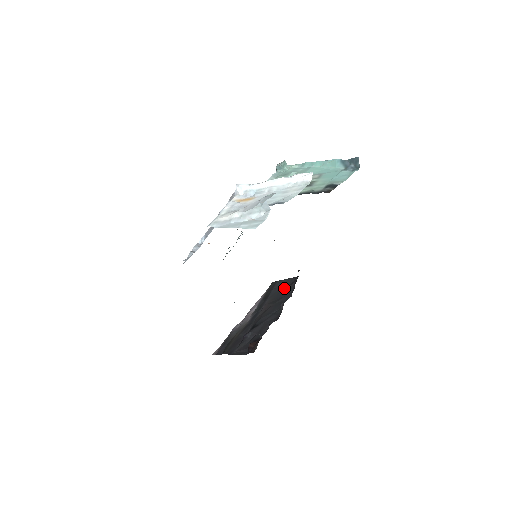
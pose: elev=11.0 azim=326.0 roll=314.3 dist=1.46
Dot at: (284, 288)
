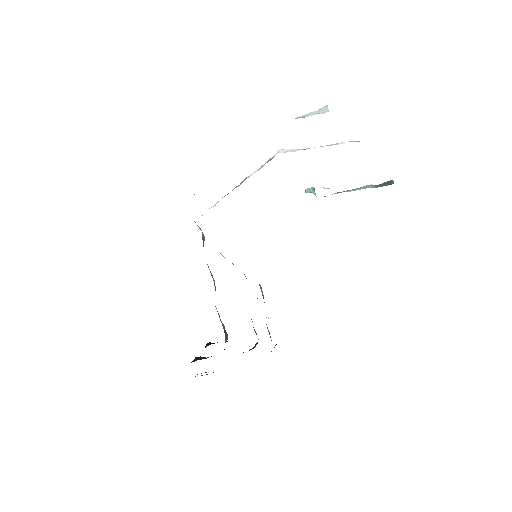
Dot at: occluded
